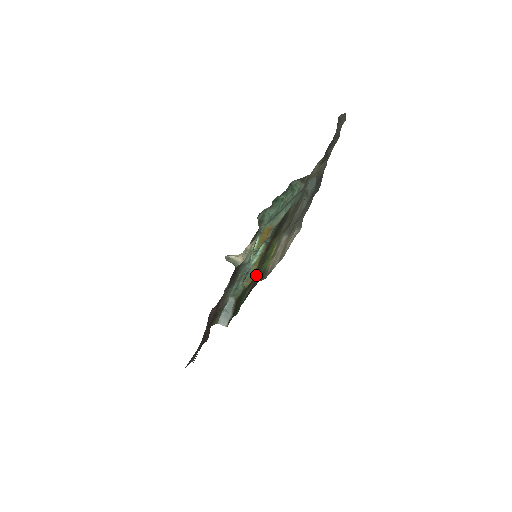
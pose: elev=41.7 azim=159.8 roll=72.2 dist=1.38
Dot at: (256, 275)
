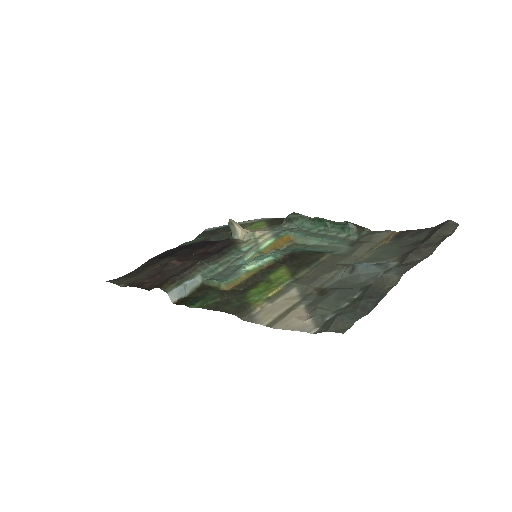
Dot at: (239, 287)
